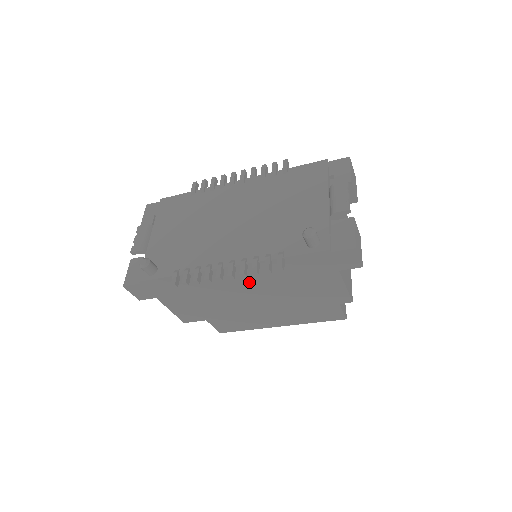
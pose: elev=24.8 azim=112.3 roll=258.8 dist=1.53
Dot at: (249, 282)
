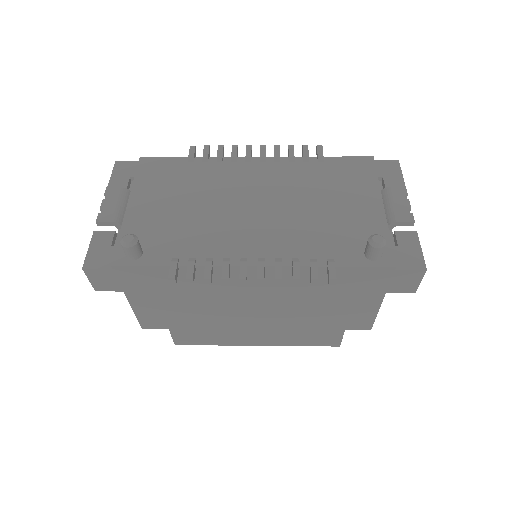
Dot at: (267, 290)
